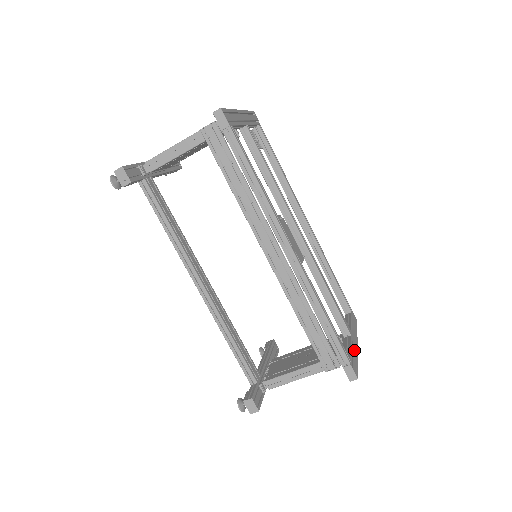
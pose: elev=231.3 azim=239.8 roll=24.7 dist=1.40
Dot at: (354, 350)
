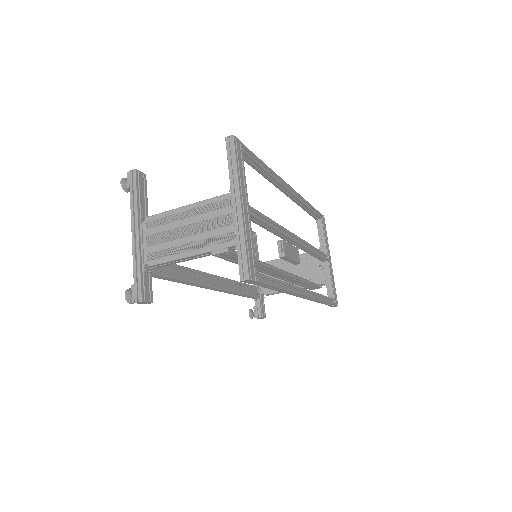
Dot at: (332, 275)
